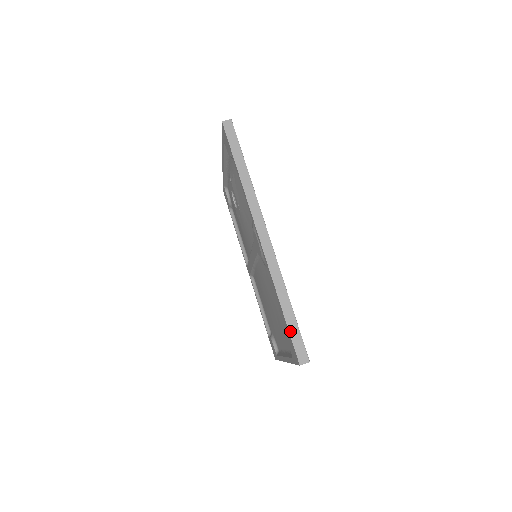
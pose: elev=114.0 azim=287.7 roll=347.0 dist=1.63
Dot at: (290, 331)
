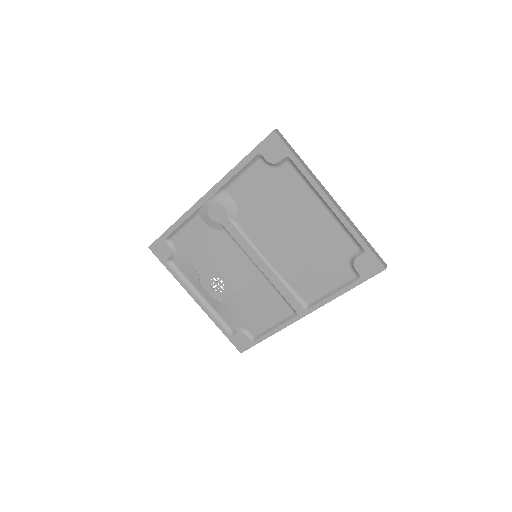
Dot at: (254, 148)
